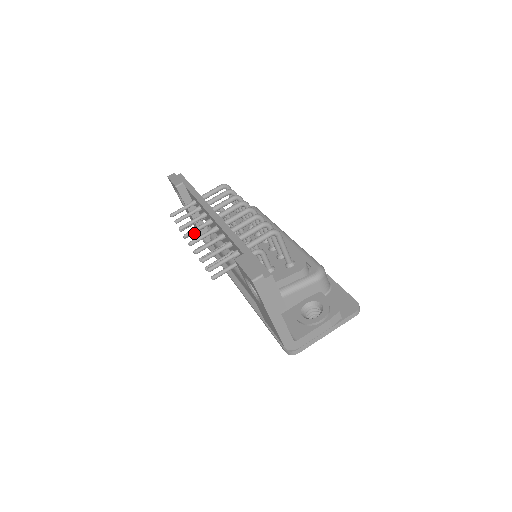
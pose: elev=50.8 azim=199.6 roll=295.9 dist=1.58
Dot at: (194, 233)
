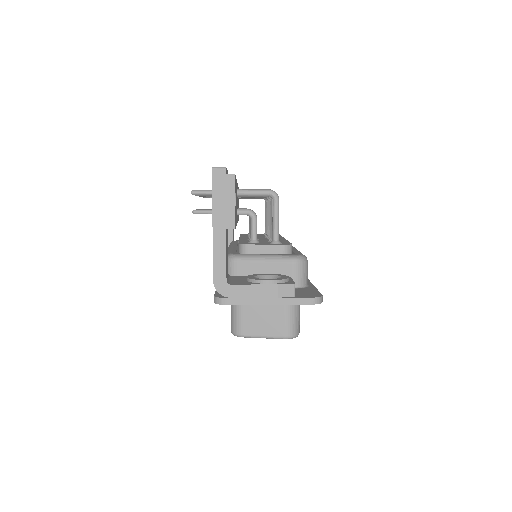
Dot at: occluded
